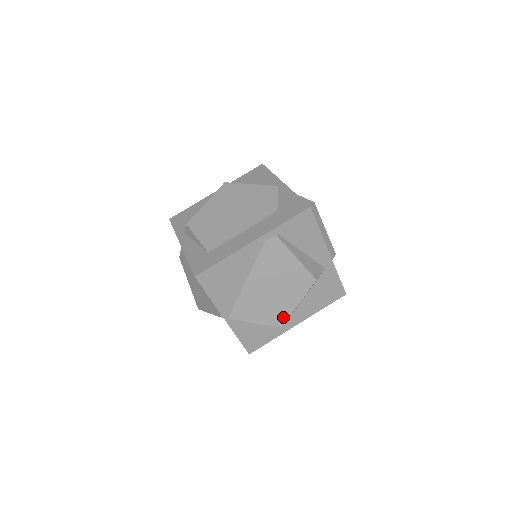
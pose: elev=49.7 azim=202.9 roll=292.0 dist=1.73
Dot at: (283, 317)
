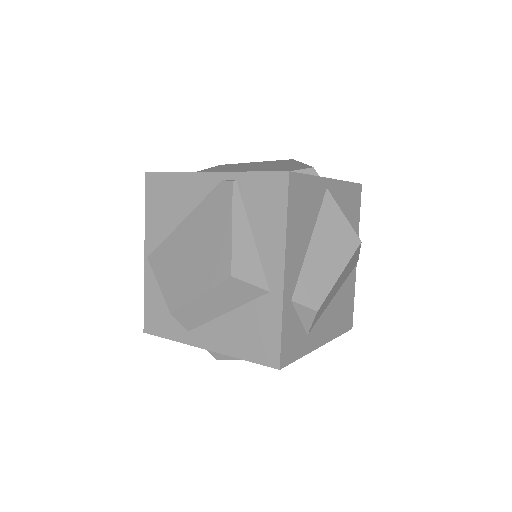
Dot at: (180, 300)
